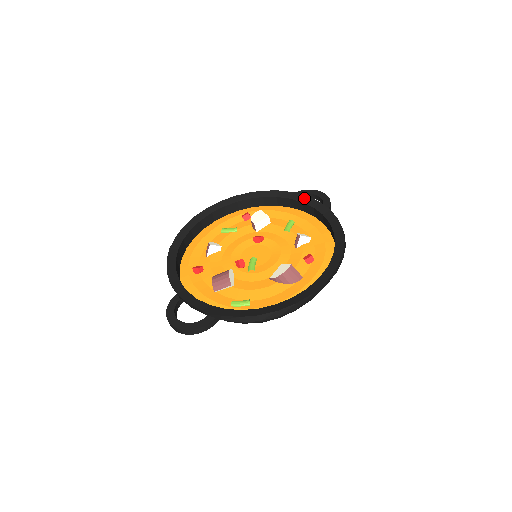
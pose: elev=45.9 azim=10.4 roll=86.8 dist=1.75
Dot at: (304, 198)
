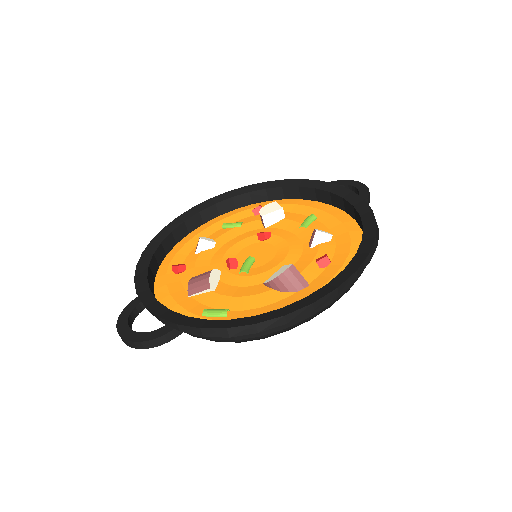
Dot at: (333, 187)
